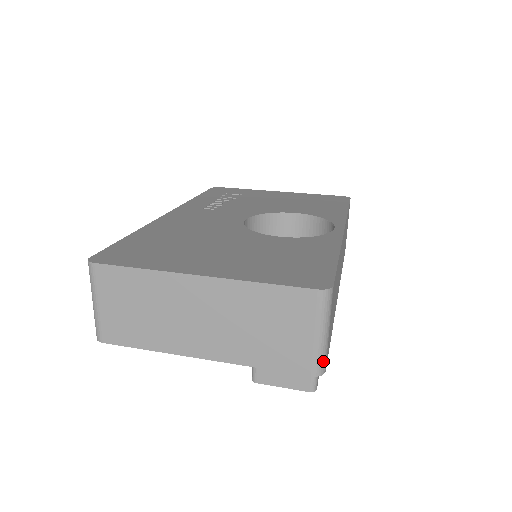
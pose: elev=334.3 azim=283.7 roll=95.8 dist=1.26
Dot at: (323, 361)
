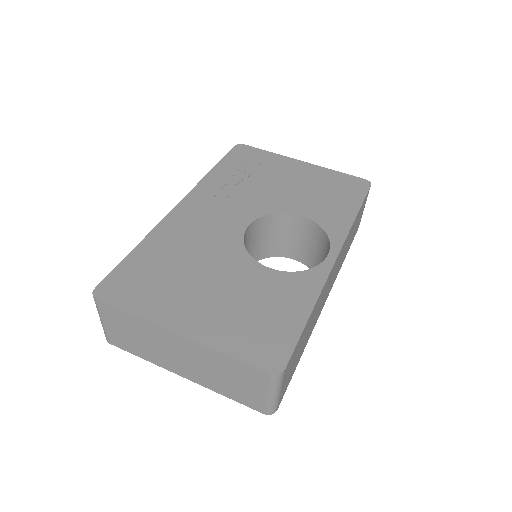
Dot at: (274, 407)
